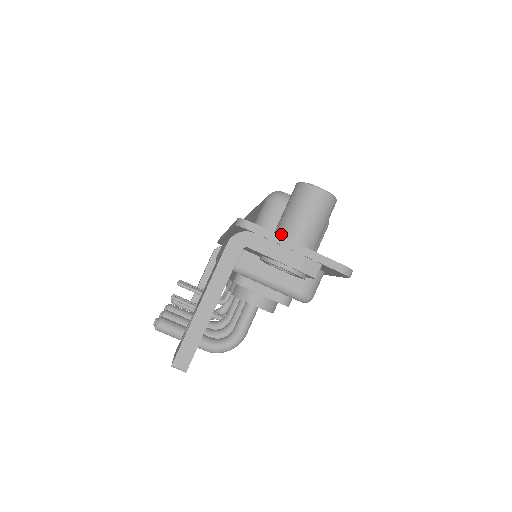
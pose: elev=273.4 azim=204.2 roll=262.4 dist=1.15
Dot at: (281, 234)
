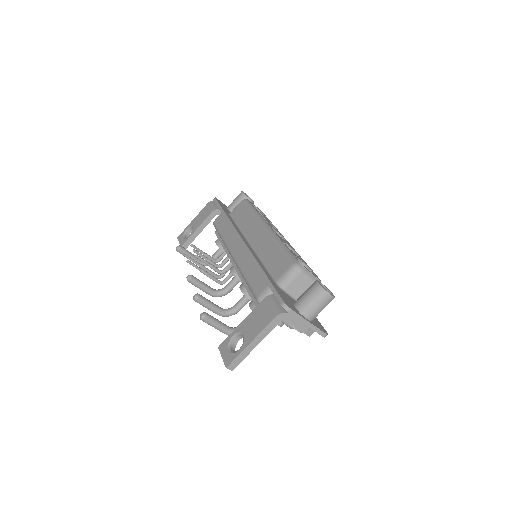
Dot at: (301, 311)
